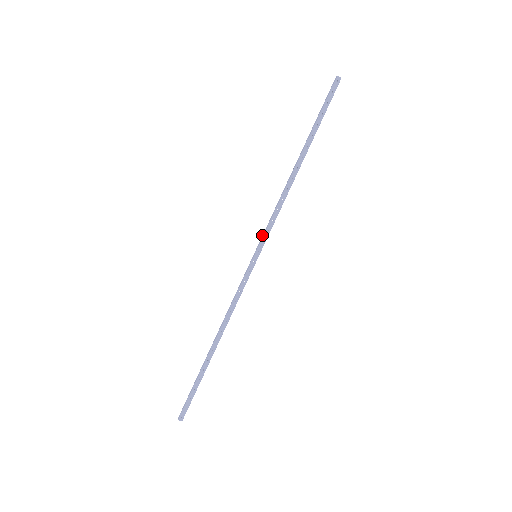
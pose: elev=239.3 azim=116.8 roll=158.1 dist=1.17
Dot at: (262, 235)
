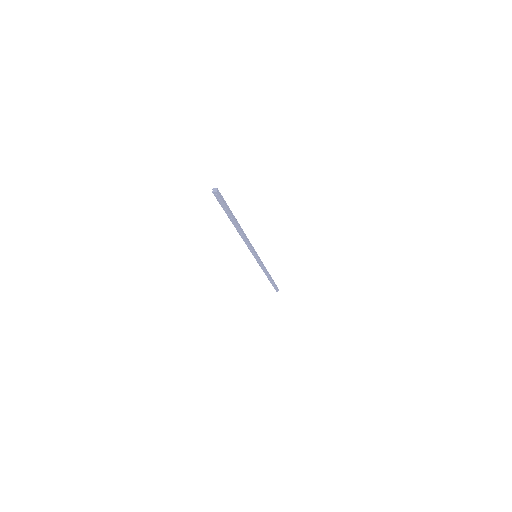
Dot at: occluded
